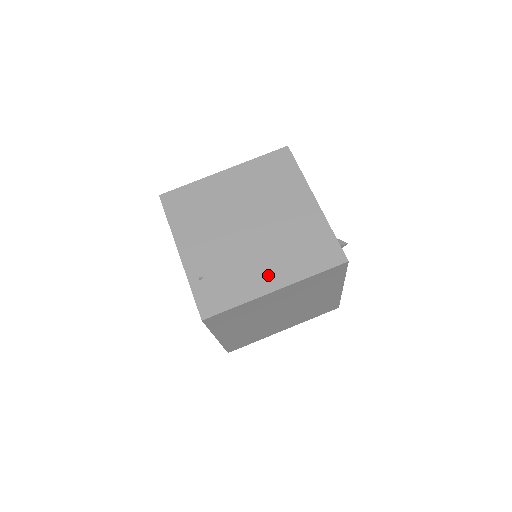
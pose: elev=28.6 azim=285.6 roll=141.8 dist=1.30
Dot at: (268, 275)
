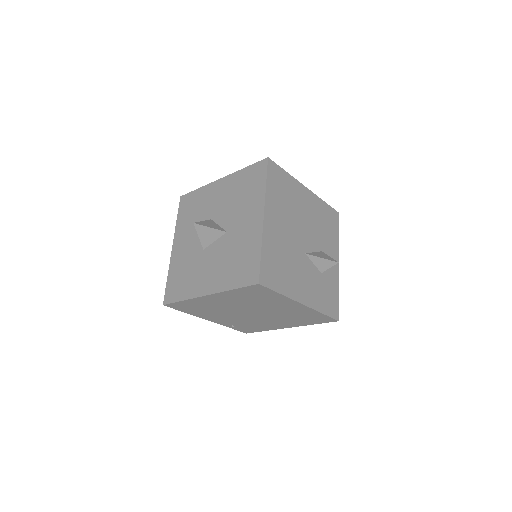
Dot at: (280, 325)
